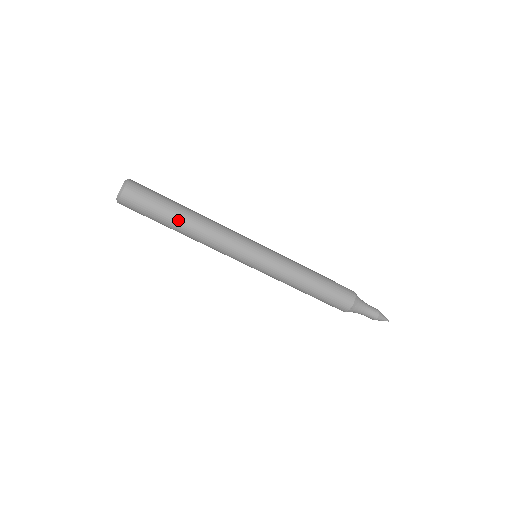
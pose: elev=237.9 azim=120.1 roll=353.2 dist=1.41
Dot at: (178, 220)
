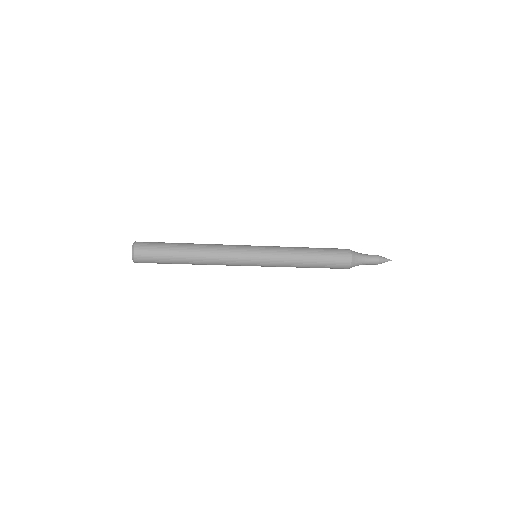
Dot at: (183, 263)
